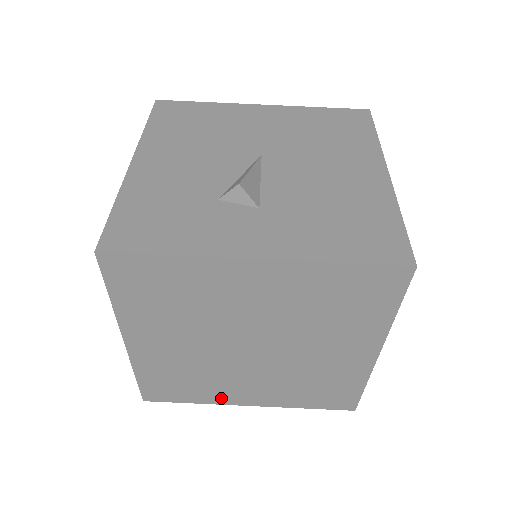
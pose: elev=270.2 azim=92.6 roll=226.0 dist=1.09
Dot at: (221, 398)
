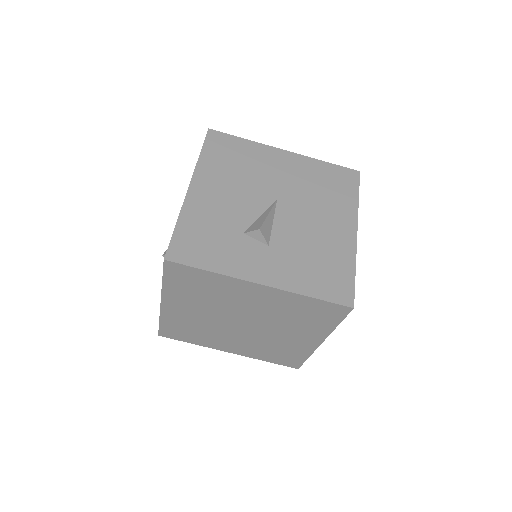
Dot at: (212, 345)
